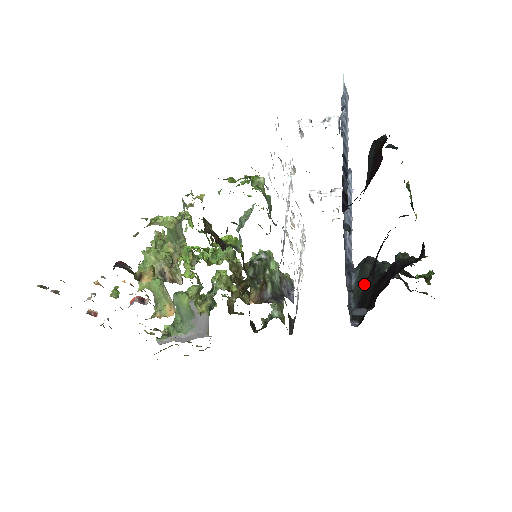
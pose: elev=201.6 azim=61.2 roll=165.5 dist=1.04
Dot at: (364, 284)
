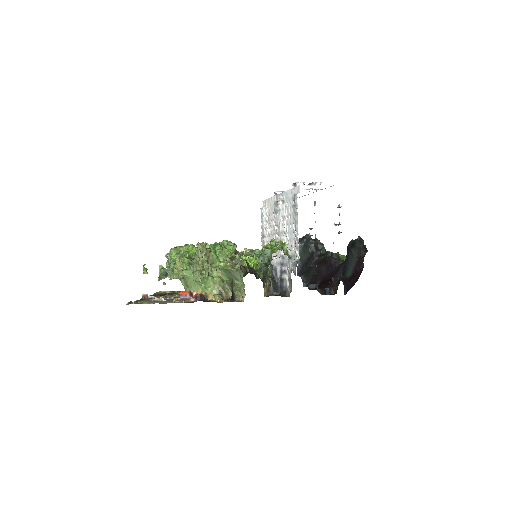
Dot at: (307, 256)
